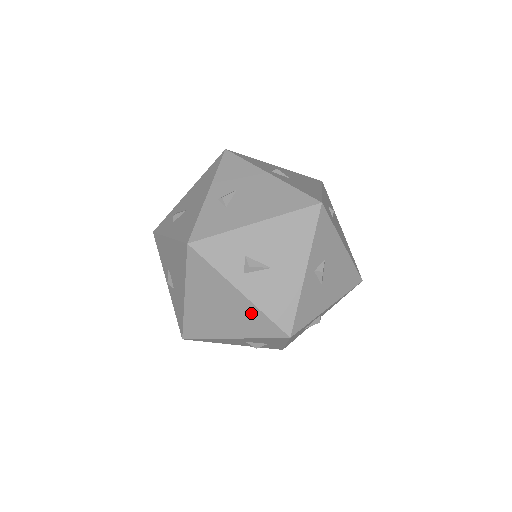
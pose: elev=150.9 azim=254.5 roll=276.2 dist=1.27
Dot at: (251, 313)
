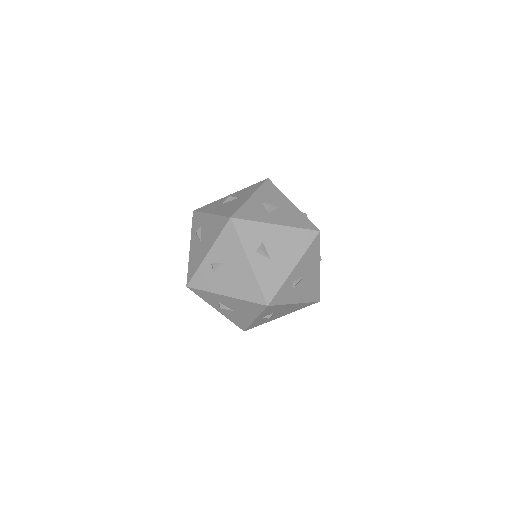
Dot at: occluded
